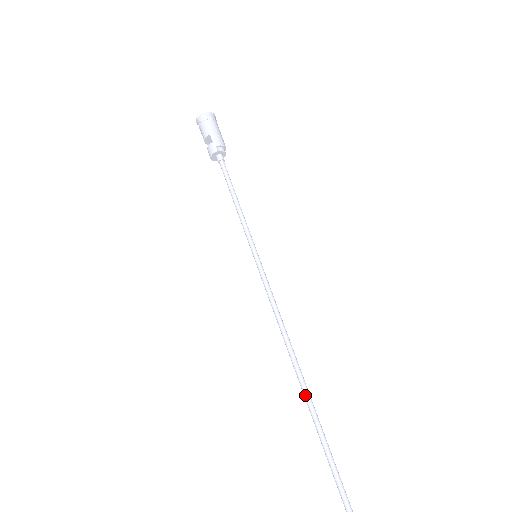
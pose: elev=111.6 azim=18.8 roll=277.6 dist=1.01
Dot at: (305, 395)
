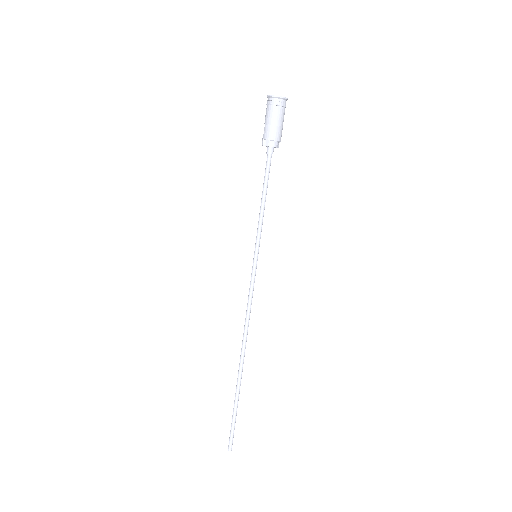
Dot at: (239, 365)
